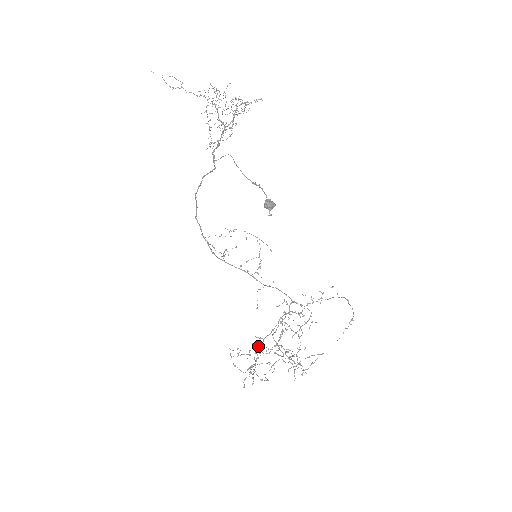
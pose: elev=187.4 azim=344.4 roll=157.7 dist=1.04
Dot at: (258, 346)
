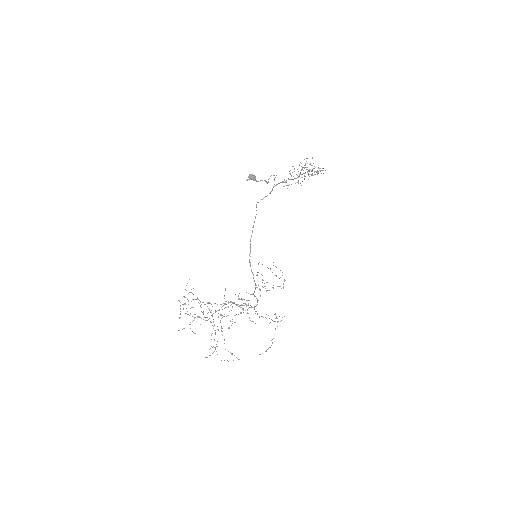
Dot at: occluded
